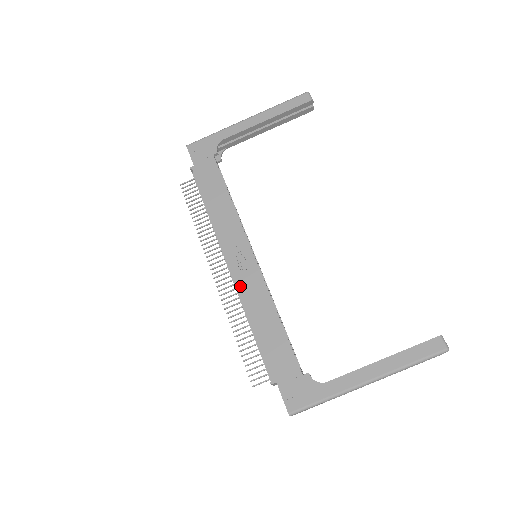
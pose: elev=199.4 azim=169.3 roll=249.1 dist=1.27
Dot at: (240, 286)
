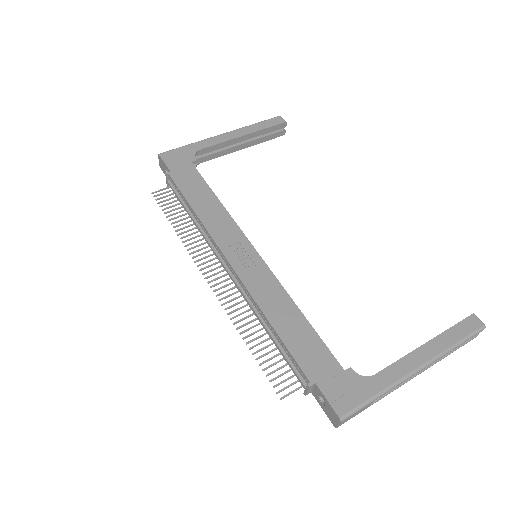
Dot at: (247, 283)
